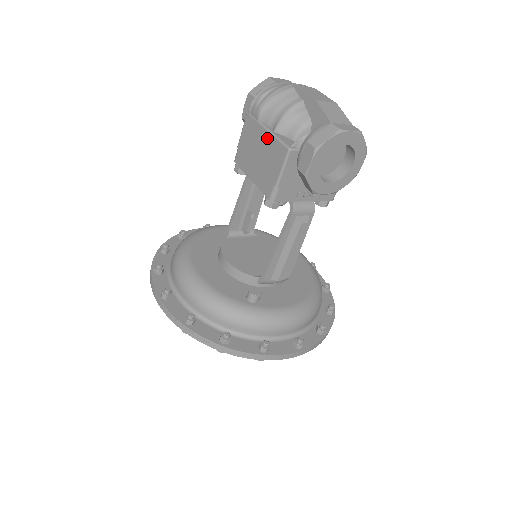
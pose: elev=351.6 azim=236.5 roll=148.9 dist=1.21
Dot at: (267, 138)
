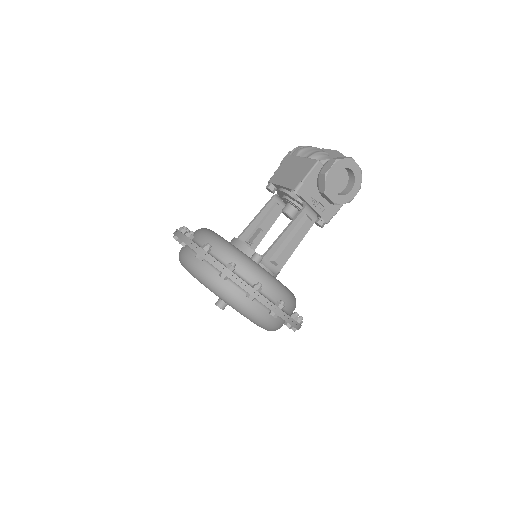
Dot at: (302, 160)
